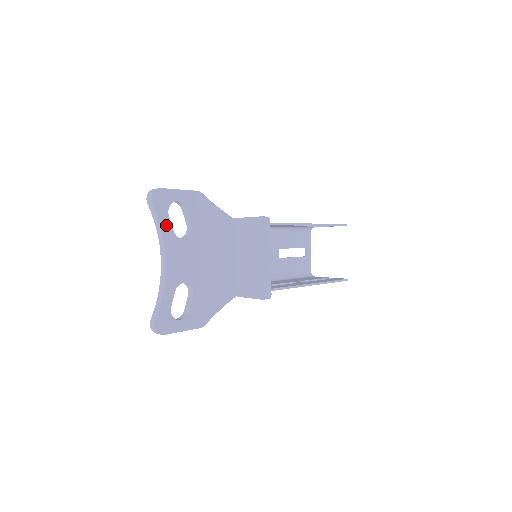
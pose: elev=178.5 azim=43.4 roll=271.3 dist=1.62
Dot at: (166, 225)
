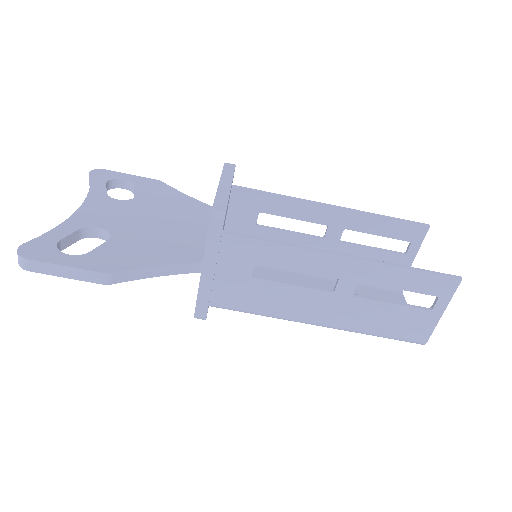
Dot at: (98, 188)
